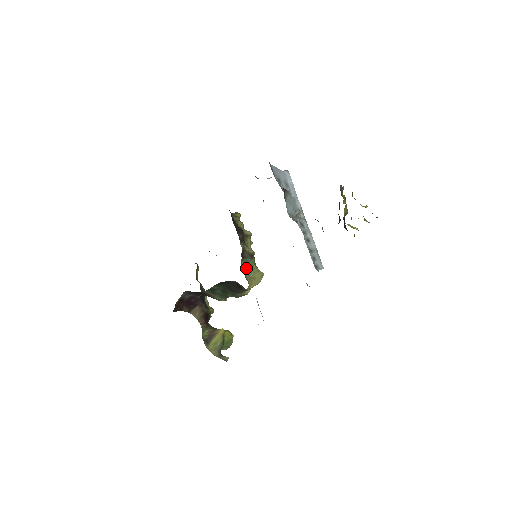
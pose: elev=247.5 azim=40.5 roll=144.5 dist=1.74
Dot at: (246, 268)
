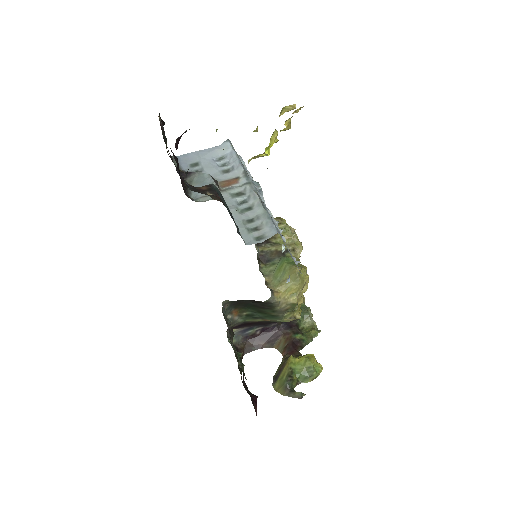
Dot at: (273, 273)
